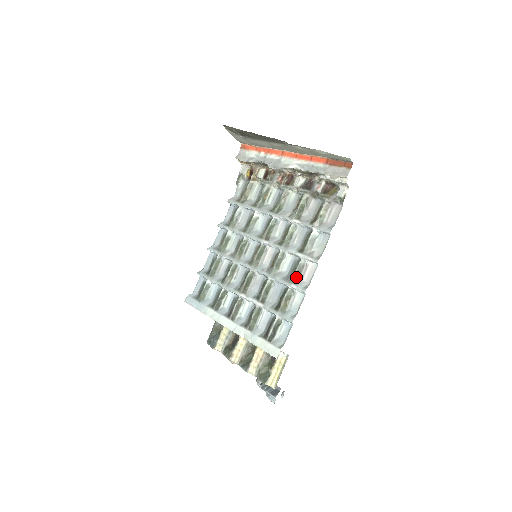
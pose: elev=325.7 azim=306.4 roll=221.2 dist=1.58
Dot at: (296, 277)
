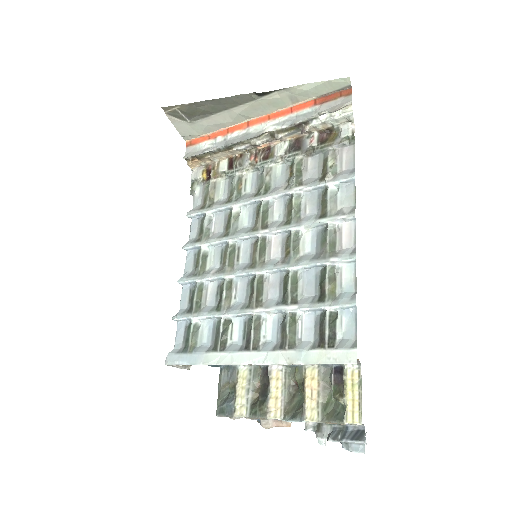
Dot at: (331, 248)
